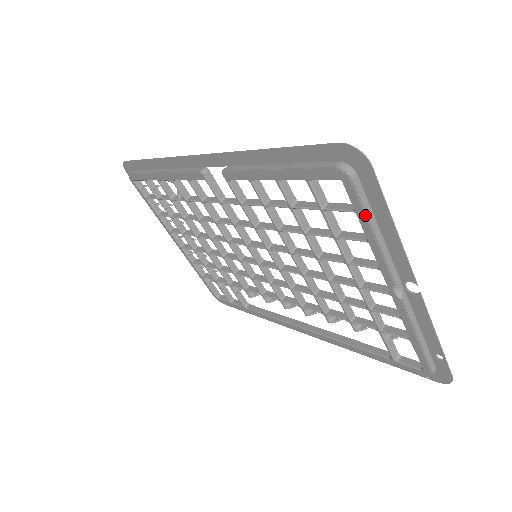
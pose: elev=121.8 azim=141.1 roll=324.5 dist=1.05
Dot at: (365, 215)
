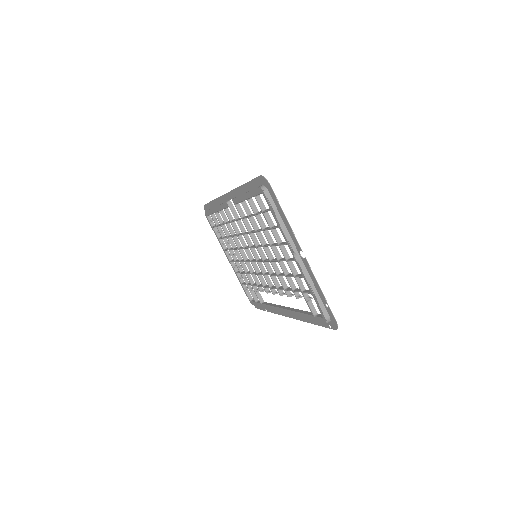
Dot at: (273, 211)
